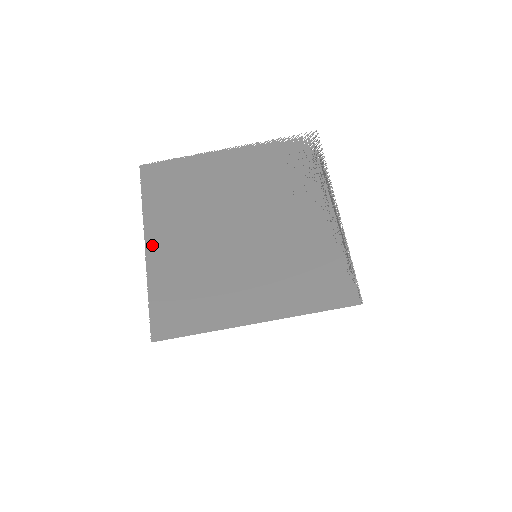
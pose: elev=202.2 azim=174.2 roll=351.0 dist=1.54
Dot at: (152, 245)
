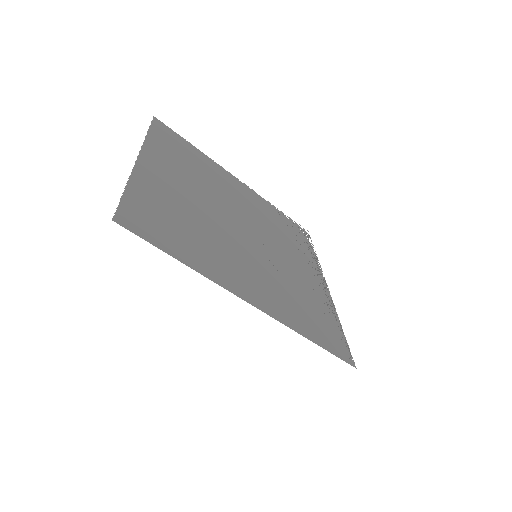
Dot at: (147, 161)
